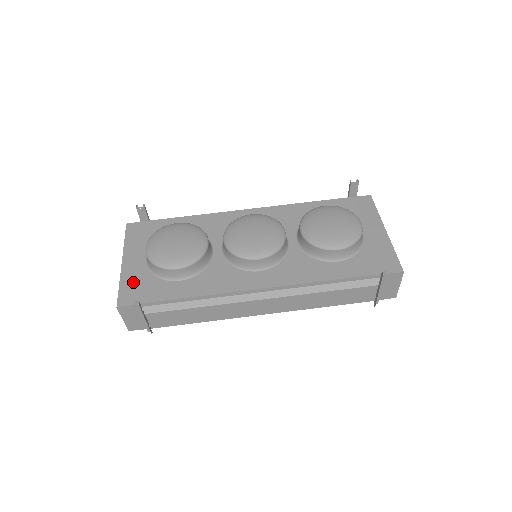
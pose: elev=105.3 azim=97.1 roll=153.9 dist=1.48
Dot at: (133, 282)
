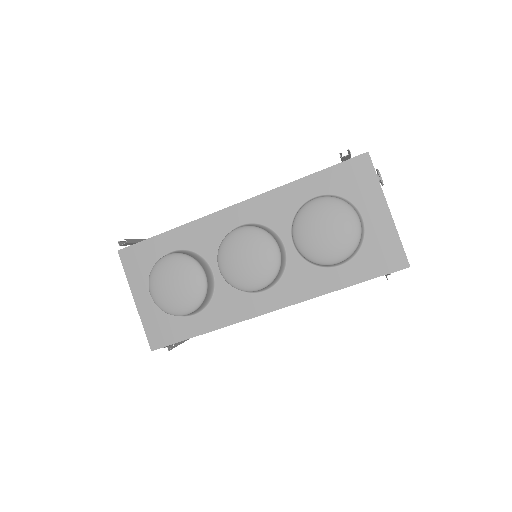
Dot at: (154, 323)
